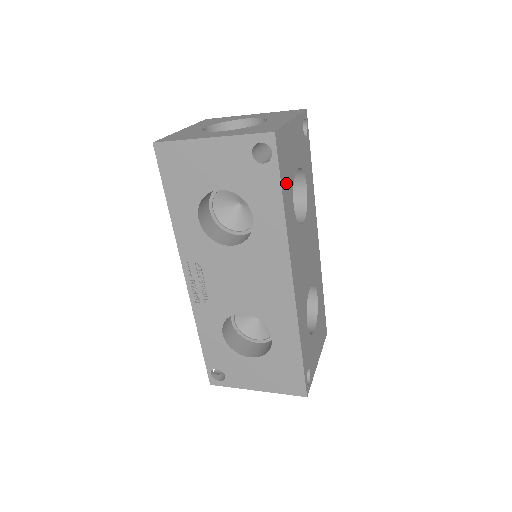
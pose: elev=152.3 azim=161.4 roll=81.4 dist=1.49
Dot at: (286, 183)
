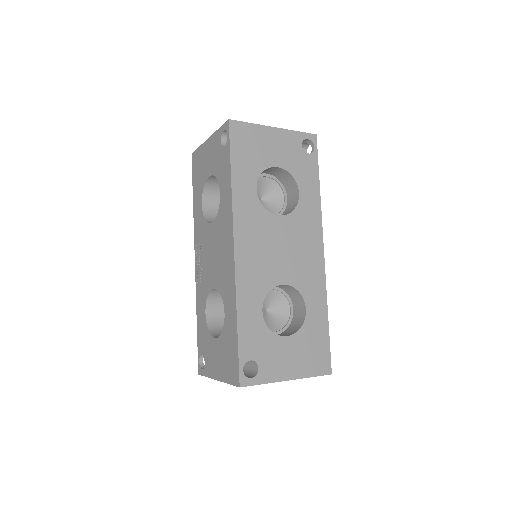
Dot at: (243, 164)
